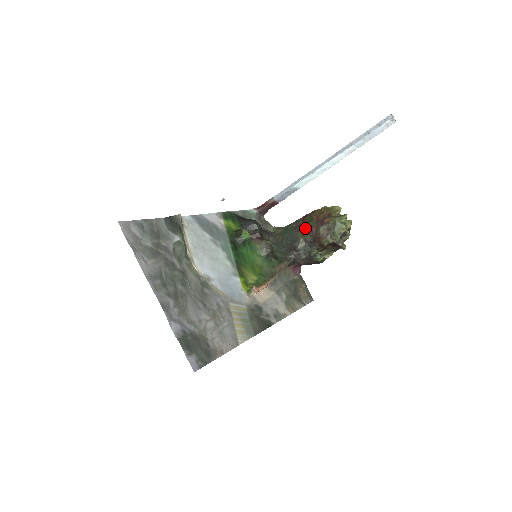
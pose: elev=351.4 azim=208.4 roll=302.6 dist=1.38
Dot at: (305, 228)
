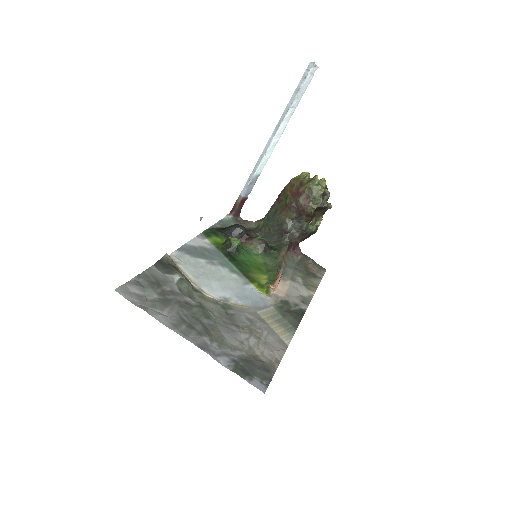
Dot at: (285, 208)
